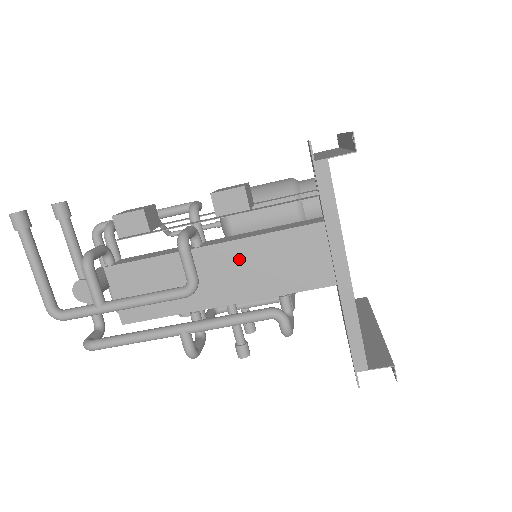
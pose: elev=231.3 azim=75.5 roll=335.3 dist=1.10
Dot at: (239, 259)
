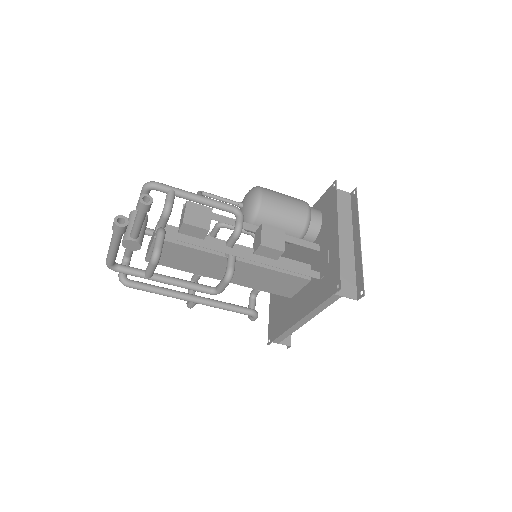
Dot at: (249, 271)
